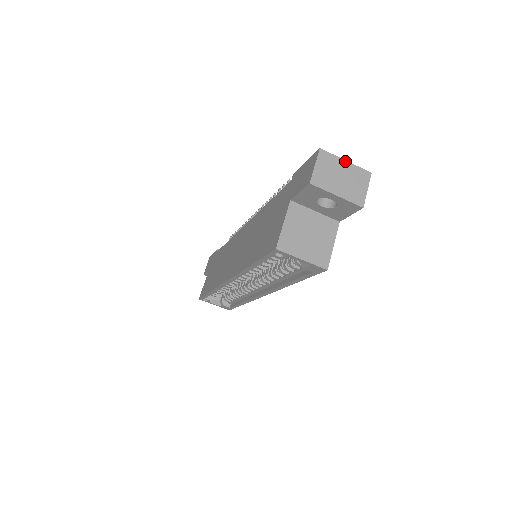
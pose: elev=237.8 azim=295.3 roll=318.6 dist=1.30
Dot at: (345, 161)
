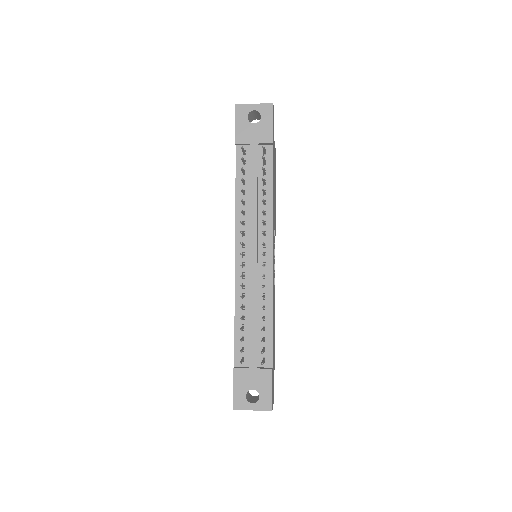
Dot at: occluded
